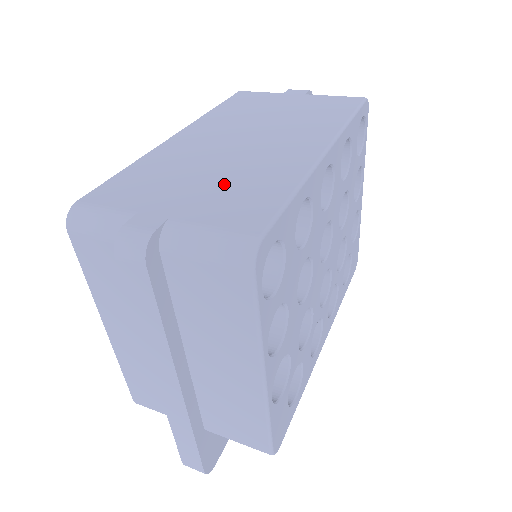
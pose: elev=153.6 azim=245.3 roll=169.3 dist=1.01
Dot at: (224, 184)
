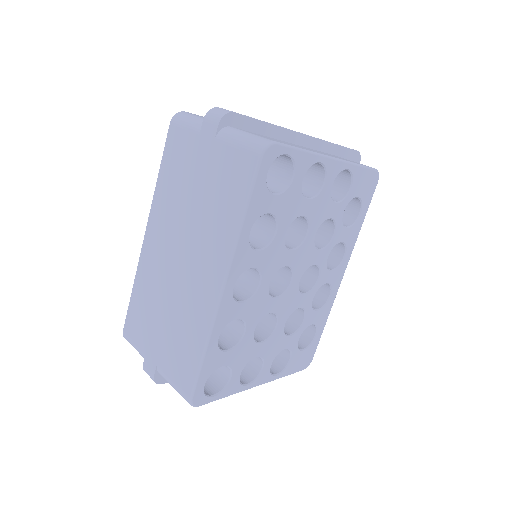
Dot at: (173, 331)
